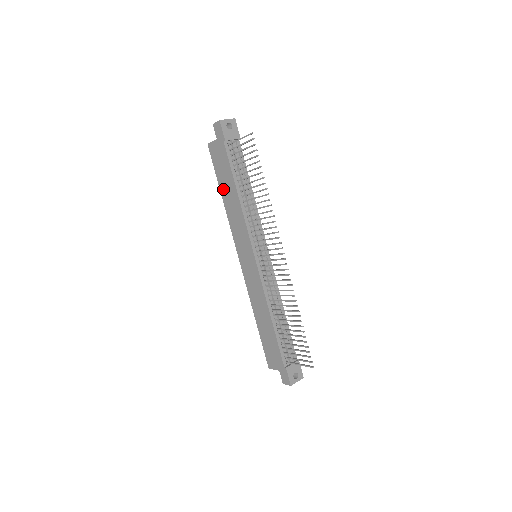
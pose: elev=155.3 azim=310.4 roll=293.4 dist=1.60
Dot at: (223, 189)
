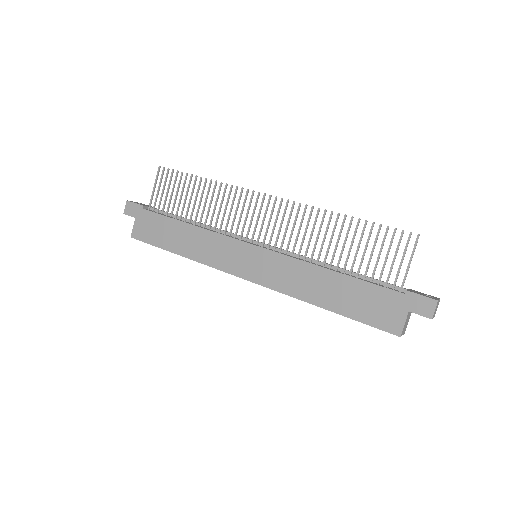
Dot at: (173, 245)
